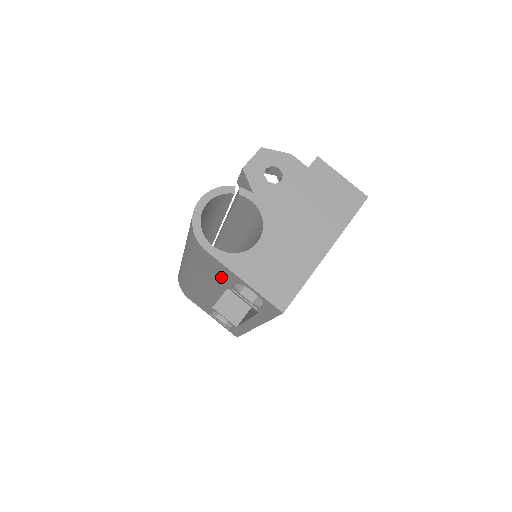
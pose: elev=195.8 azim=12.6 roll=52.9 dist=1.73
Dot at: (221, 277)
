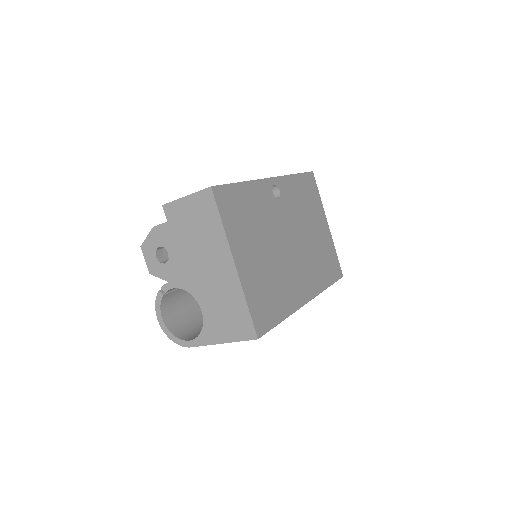
Dot at: occluded
